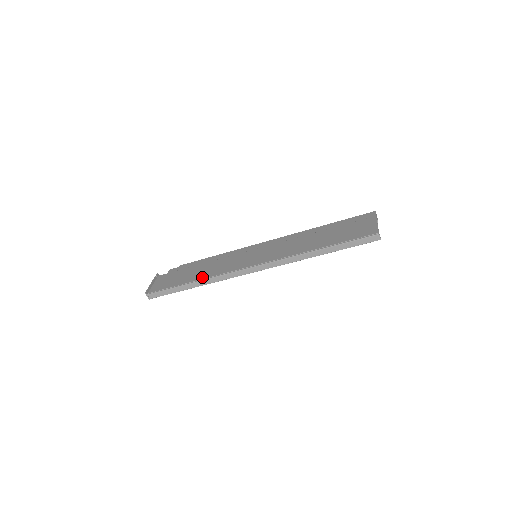
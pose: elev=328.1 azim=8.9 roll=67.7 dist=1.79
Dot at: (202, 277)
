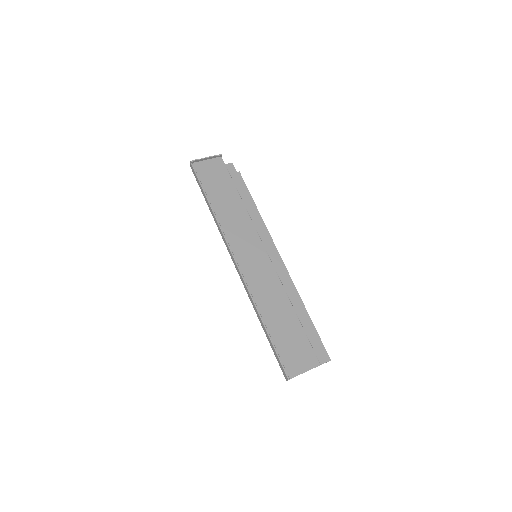
Dot at: (218, 213)
